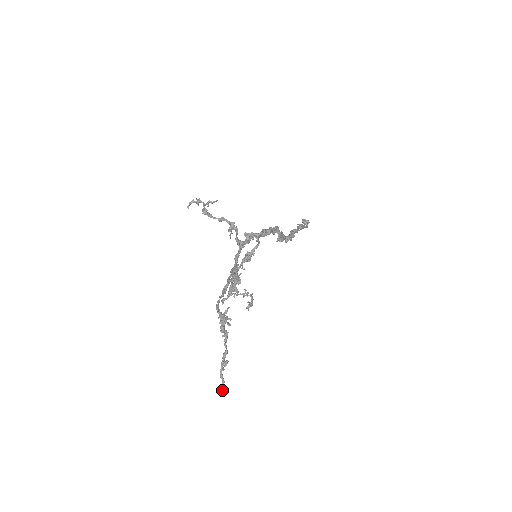
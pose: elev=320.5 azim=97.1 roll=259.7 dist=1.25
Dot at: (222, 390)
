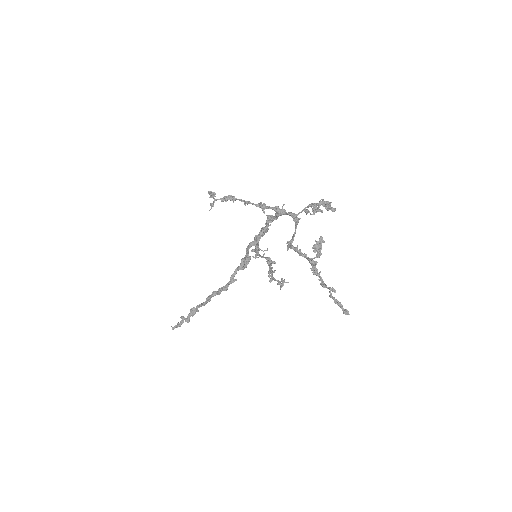
Dot at: occluded
